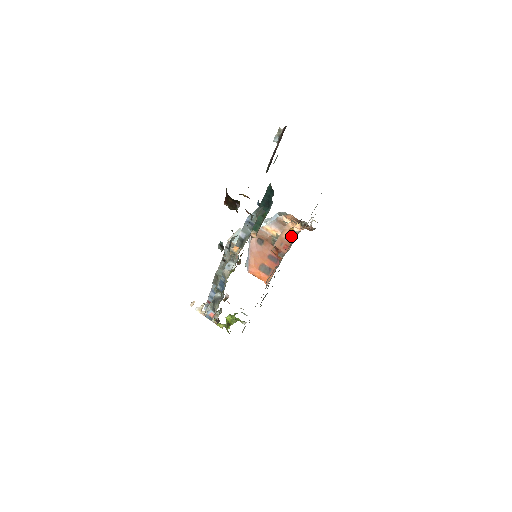
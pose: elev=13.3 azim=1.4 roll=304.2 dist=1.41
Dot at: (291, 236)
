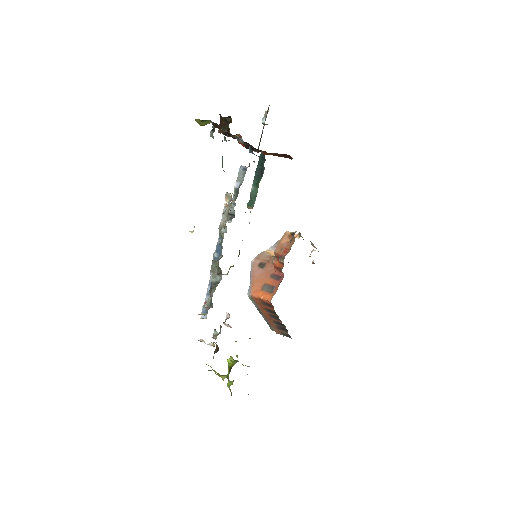
Dot at: occluded
